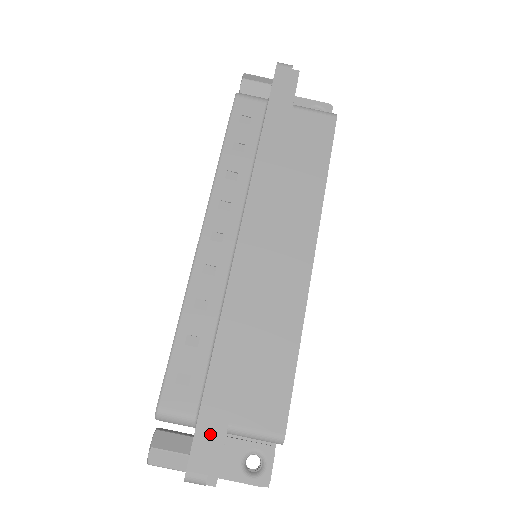
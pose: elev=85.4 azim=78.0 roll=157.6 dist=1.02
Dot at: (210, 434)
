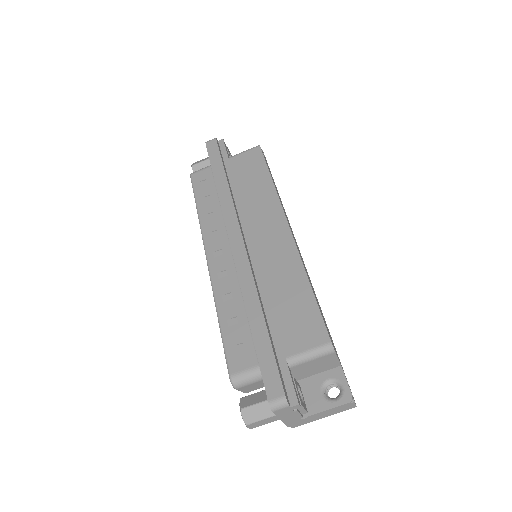
Dot at: (272, 367)
